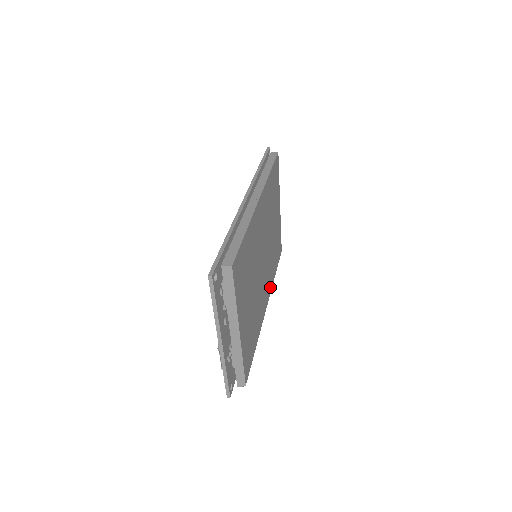
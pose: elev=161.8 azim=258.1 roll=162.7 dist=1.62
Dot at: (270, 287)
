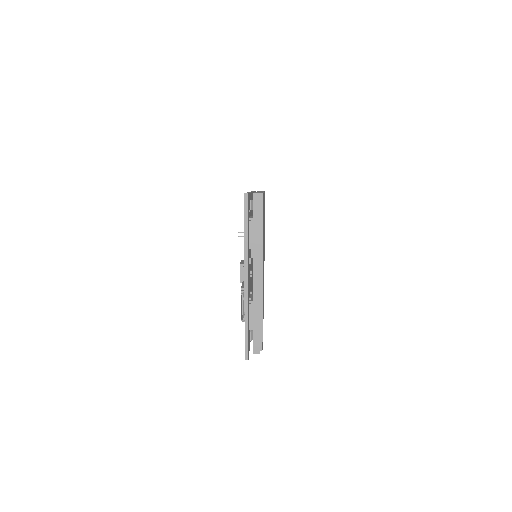
Dot at: occluded
